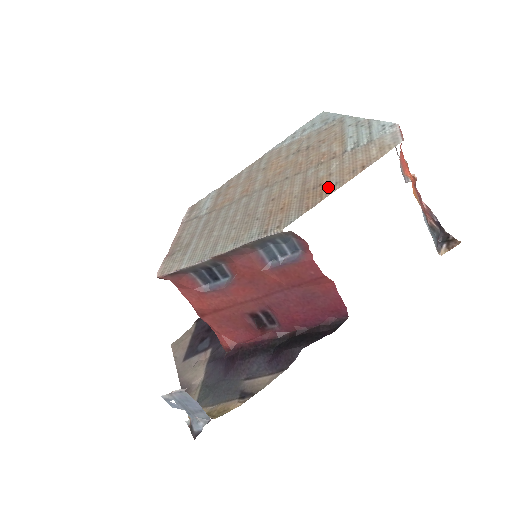
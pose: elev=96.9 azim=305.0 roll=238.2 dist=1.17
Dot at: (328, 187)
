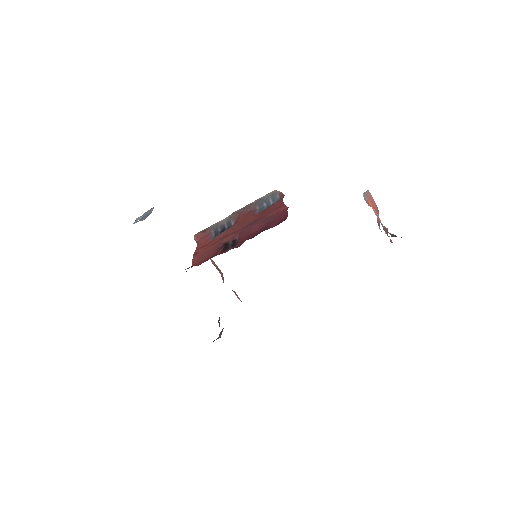
Dot at: occluded
